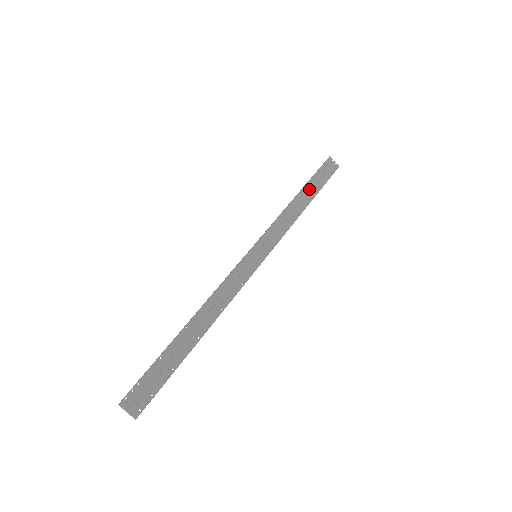
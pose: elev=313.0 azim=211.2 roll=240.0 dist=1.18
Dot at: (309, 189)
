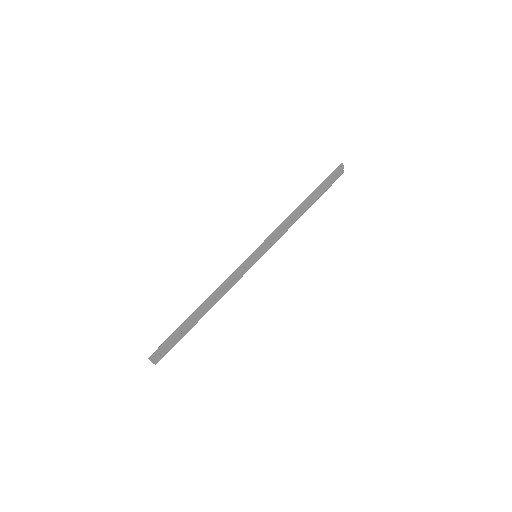
Dot at: (314, 195)
